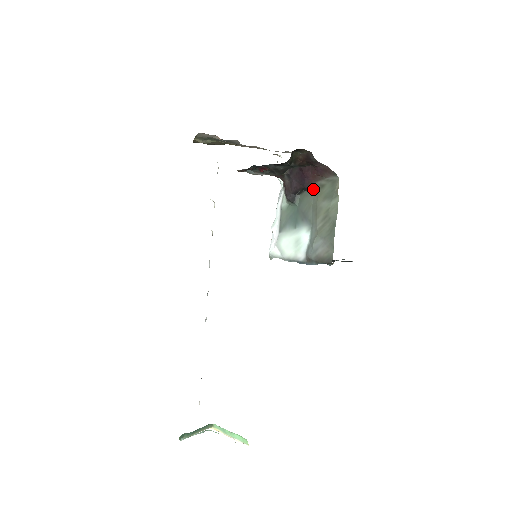
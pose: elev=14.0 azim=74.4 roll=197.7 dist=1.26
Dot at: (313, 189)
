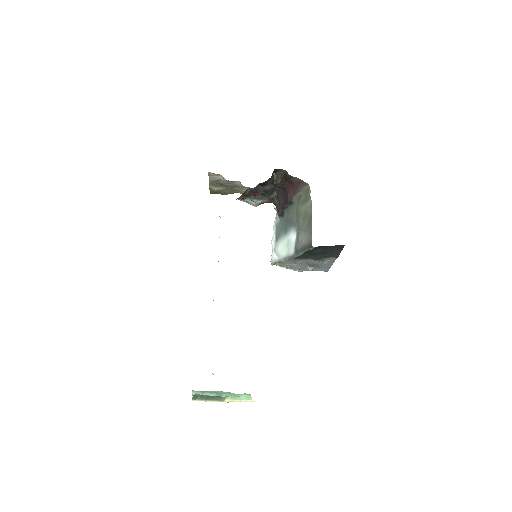
Dot at: (295, 201)
